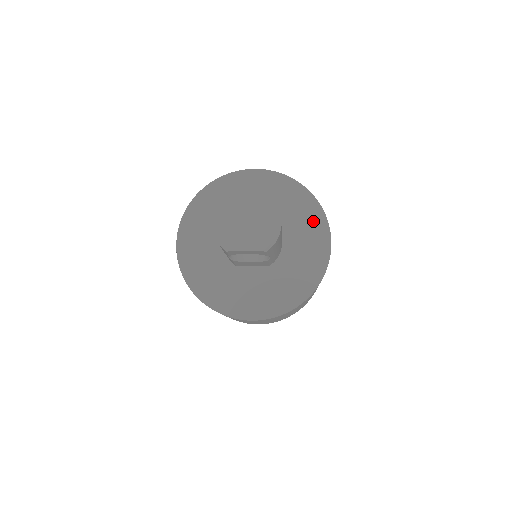
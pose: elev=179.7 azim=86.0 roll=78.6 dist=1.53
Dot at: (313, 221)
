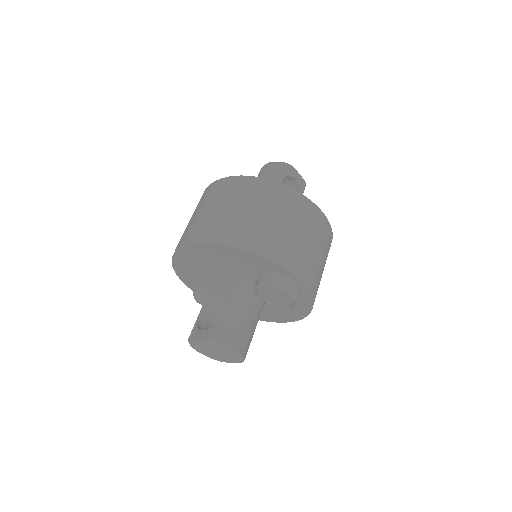
Dot at: occluded
